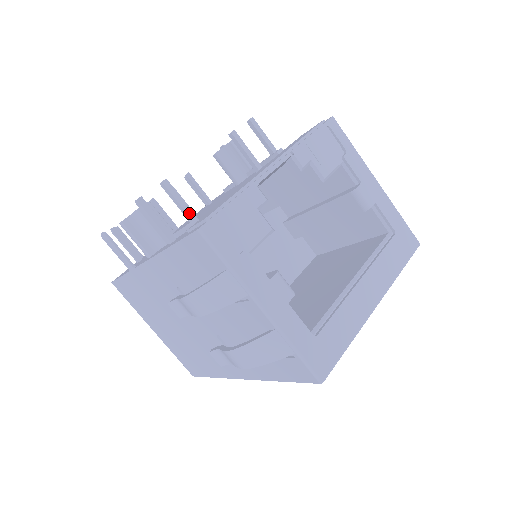
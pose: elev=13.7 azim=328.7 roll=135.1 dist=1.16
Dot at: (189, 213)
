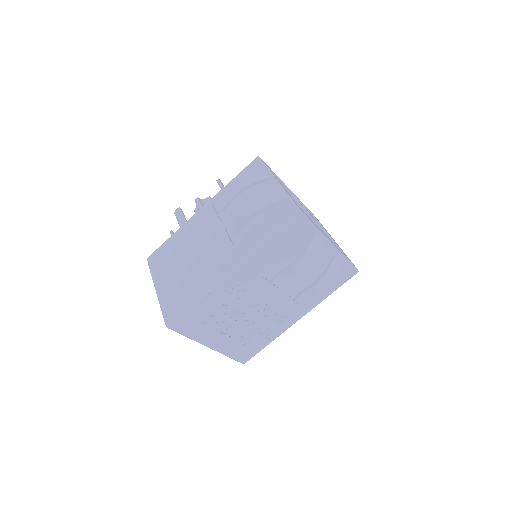
Dot at: occluded
